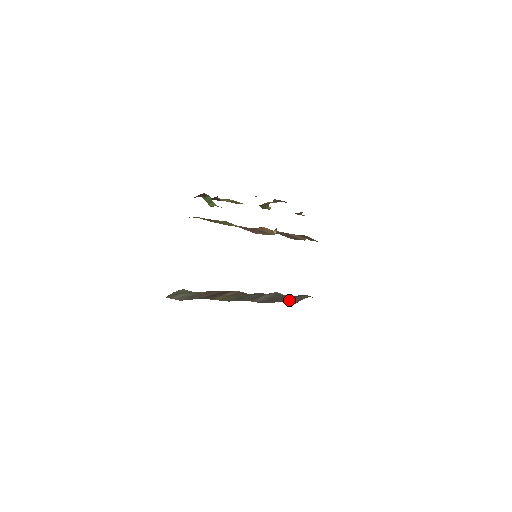
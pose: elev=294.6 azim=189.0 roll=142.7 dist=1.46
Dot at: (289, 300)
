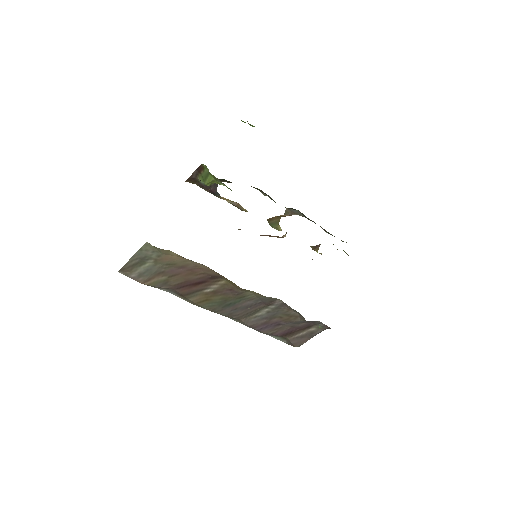
Dot at: (294, 334)
